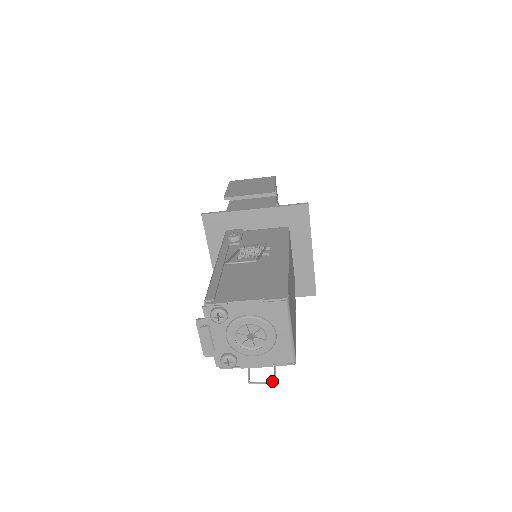
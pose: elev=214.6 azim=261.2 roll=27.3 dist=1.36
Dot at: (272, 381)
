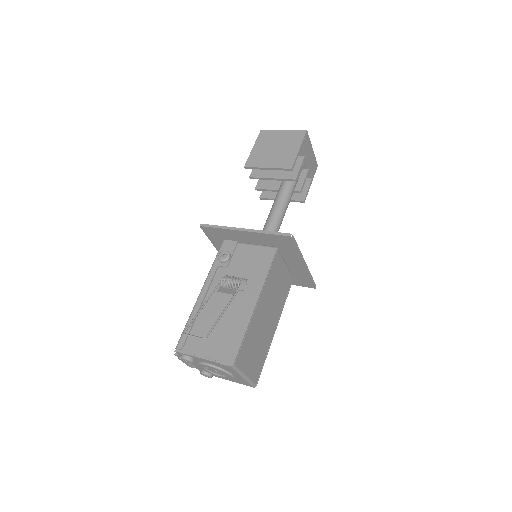
Dot at: occluded
